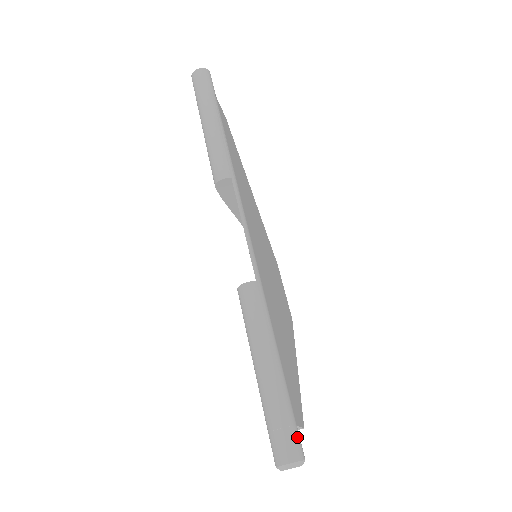
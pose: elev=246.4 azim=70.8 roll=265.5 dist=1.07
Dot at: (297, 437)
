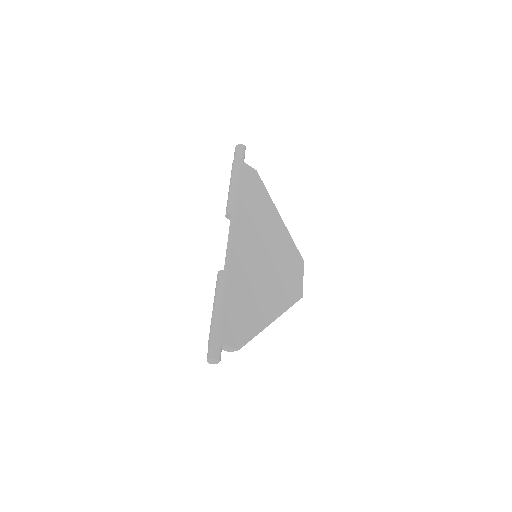
Dot at: (217, 348)
